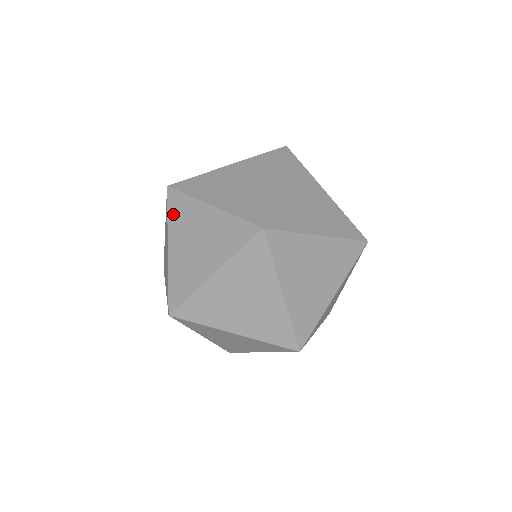
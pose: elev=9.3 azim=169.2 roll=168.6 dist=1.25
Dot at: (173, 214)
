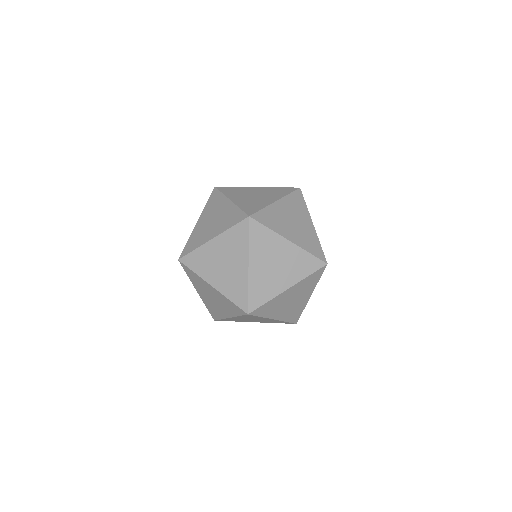
Dot at: (191, 277)
